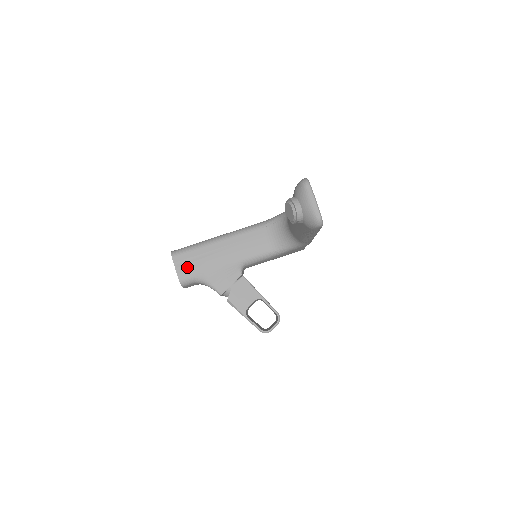
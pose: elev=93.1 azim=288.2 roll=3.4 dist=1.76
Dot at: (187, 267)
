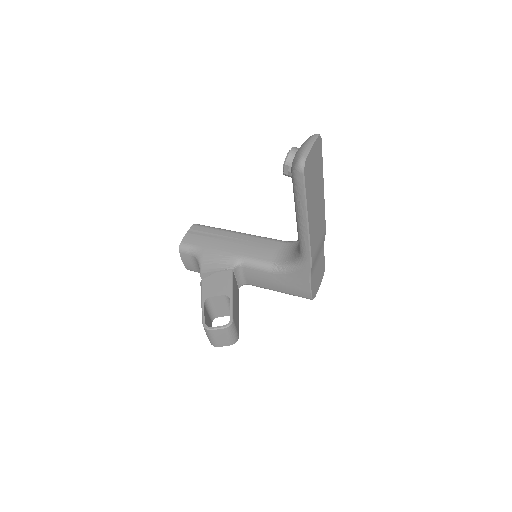
Dot at: (196, 236)
